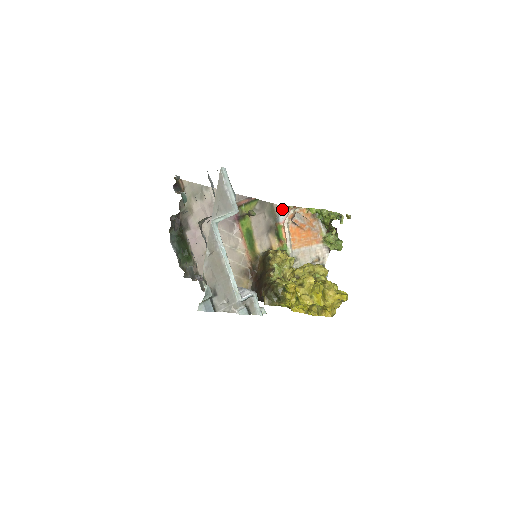
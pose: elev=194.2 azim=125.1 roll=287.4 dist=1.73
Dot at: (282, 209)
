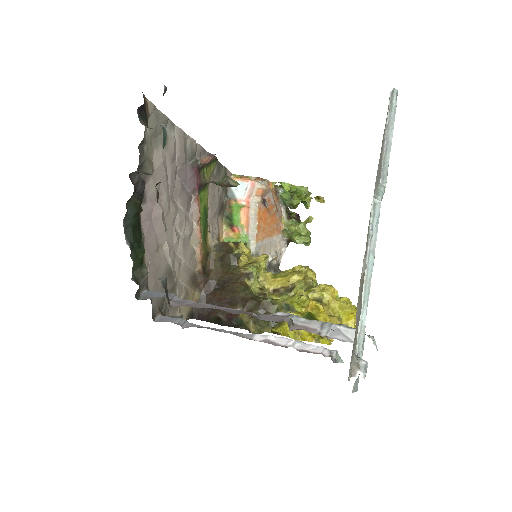
Dot at: (234, 179)
